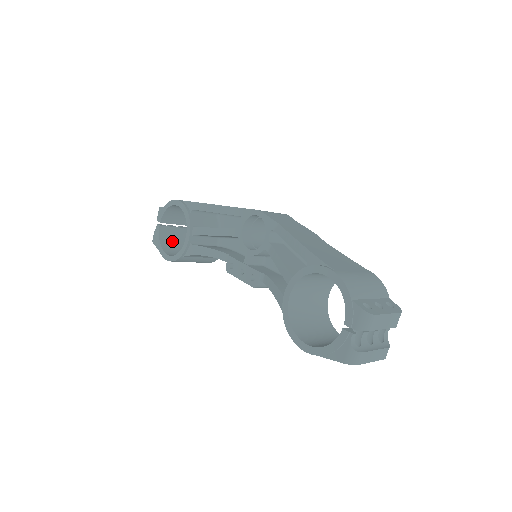
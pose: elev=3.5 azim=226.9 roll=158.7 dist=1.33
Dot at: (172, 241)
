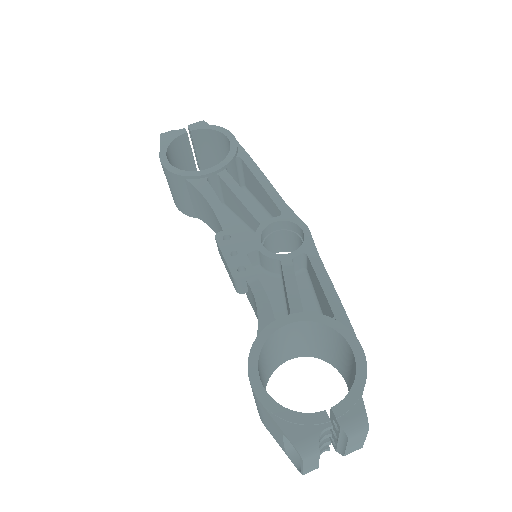
Dot at: (177, 156)
